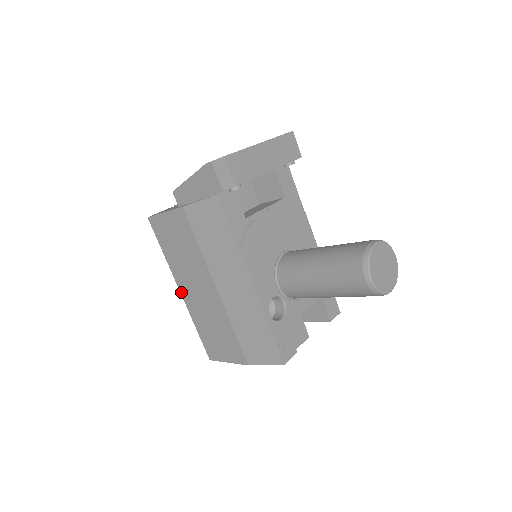
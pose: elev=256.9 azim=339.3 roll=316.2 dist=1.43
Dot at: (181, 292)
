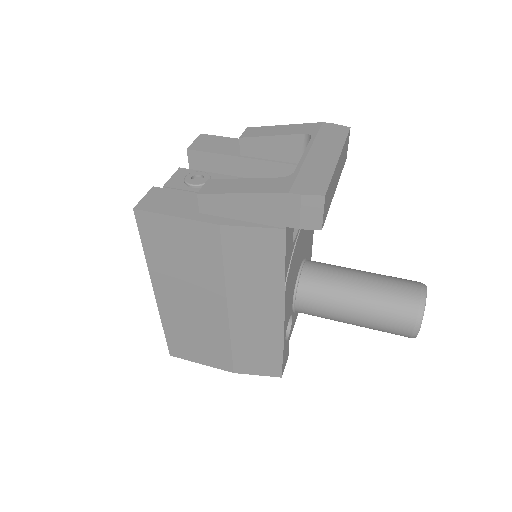
Dot at: (156, 295)
